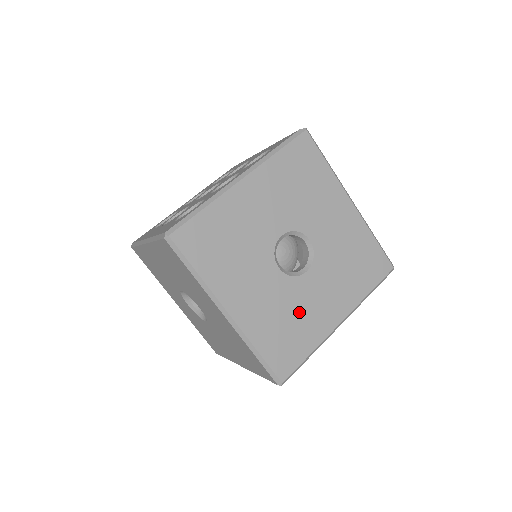
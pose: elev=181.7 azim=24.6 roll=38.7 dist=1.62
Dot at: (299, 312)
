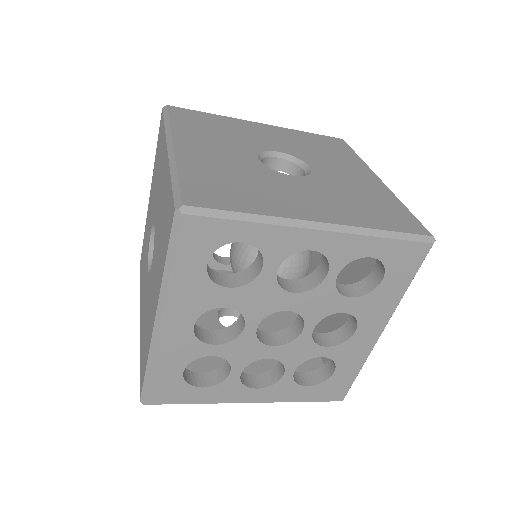
Dot at: (260, 186)
